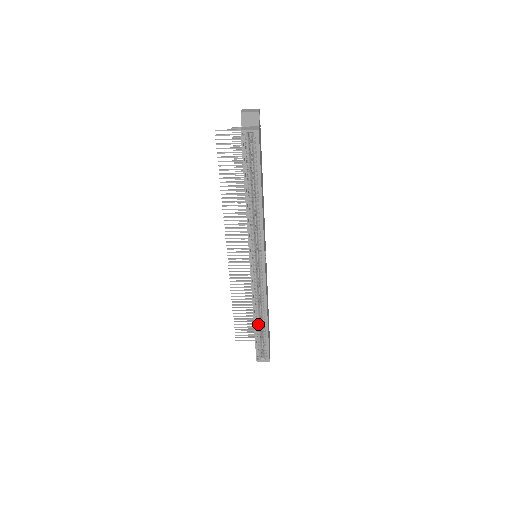
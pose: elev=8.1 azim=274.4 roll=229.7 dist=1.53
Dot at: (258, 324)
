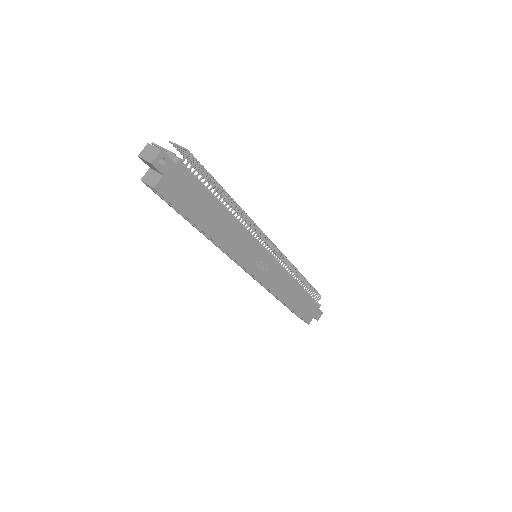
Dot at: occluded
